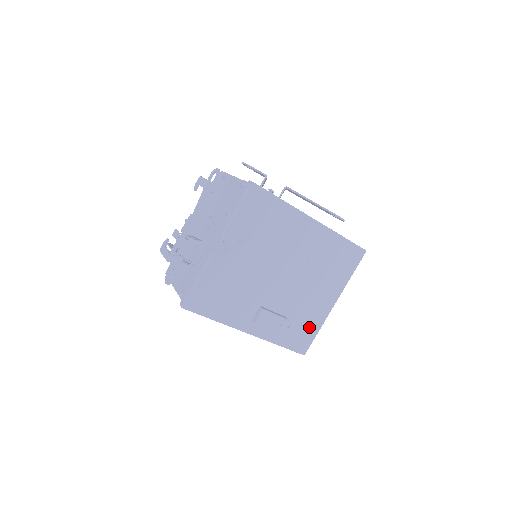
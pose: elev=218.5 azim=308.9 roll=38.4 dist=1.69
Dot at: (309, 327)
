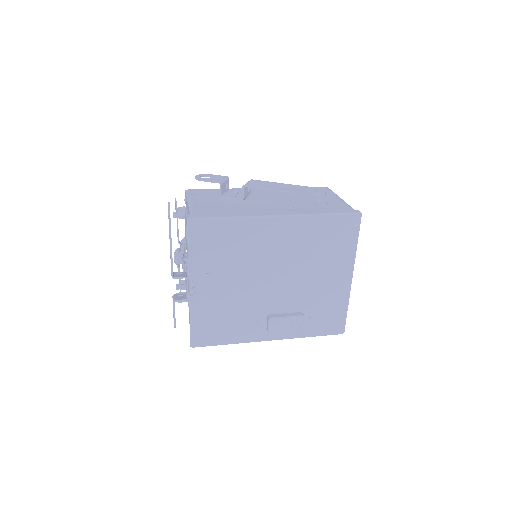
Dot at: (334, 309)
